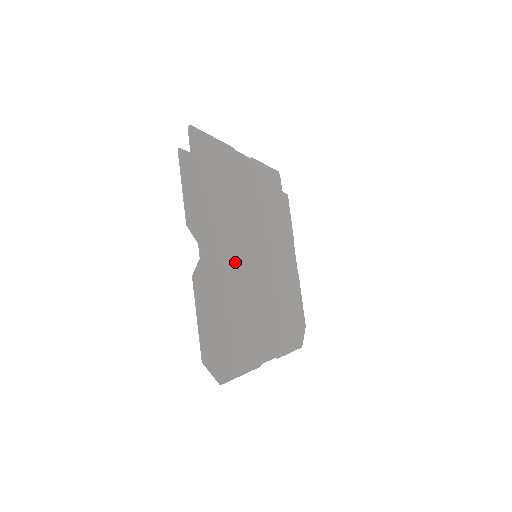
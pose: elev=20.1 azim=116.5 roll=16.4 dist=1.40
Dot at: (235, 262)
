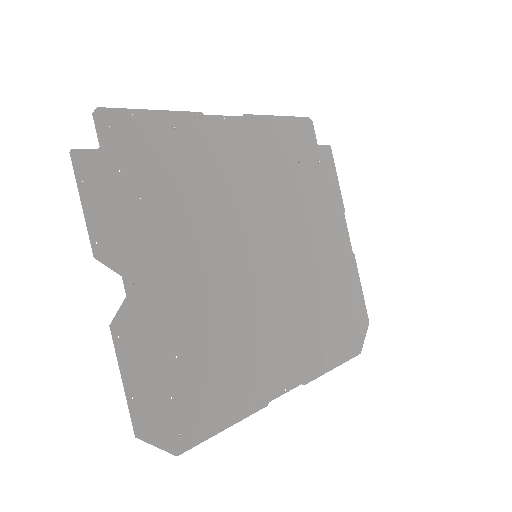
Dot at: (208, 278)
